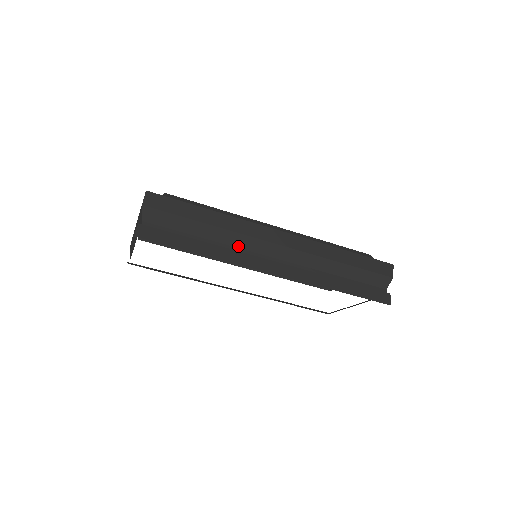
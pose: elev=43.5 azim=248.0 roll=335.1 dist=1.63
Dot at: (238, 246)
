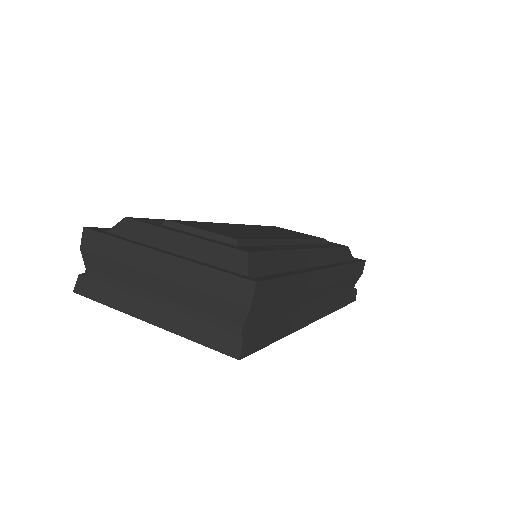
Dot at: (301, 304)
